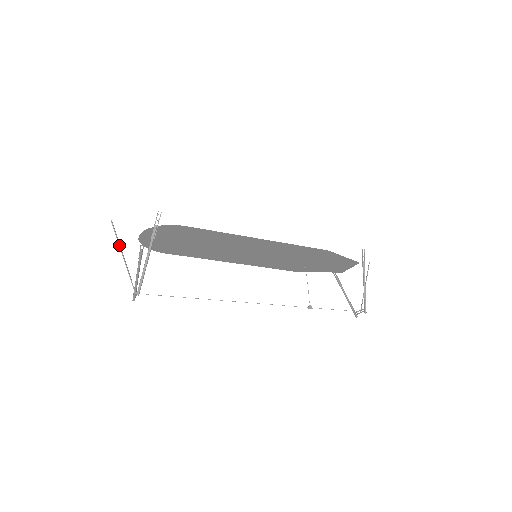
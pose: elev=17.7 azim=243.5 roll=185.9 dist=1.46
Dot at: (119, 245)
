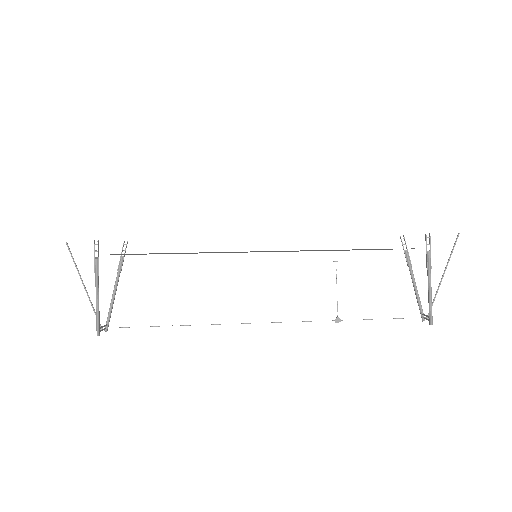
Dot at: (78, 272)
